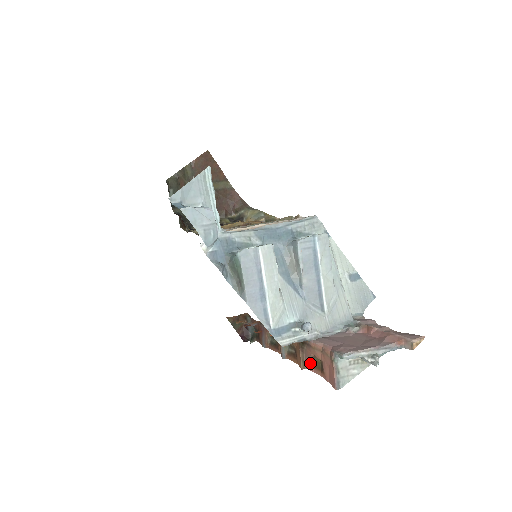
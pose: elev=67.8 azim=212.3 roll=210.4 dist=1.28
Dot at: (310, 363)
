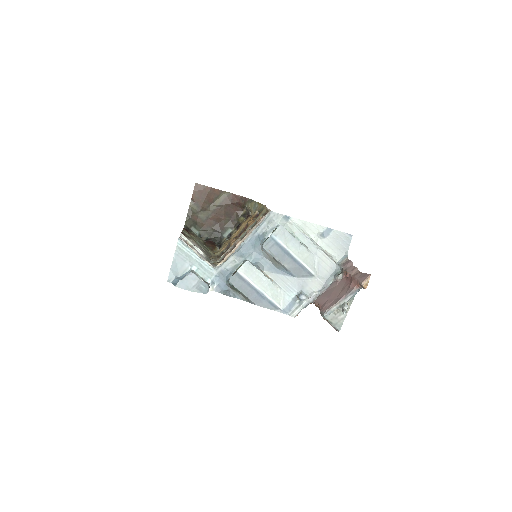
Dot at: occluded
